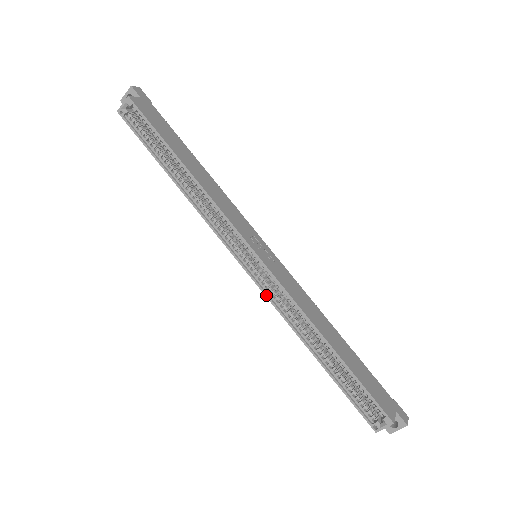
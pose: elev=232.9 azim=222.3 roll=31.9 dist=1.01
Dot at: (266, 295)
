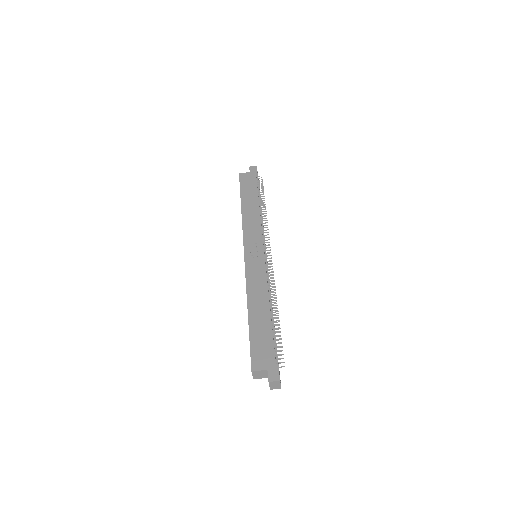
Dot at: occluded
